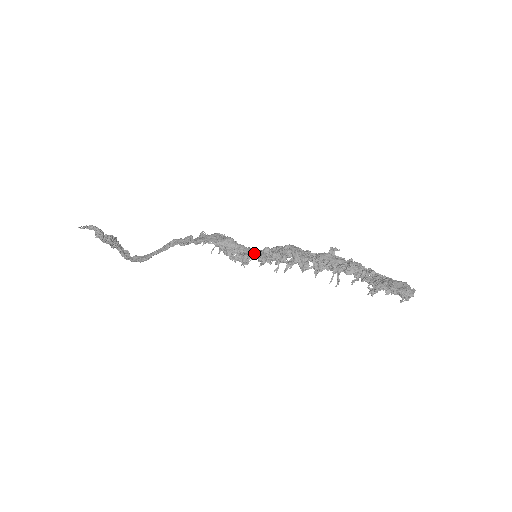
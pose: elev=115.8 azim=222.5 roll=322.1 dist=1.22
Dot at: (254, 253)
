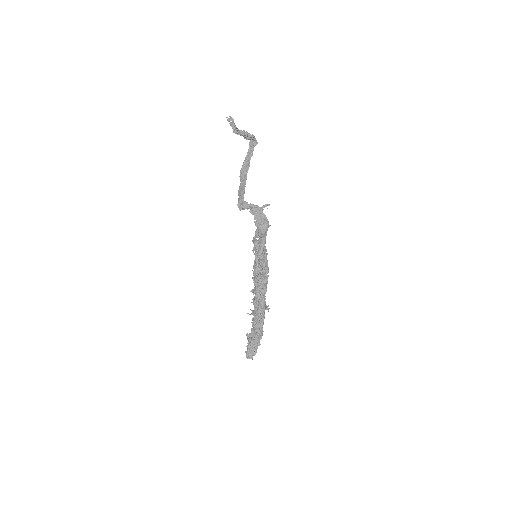
Dot at: (257, 254)
